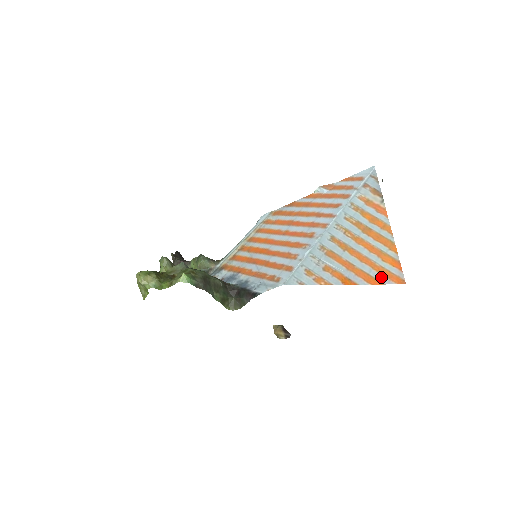
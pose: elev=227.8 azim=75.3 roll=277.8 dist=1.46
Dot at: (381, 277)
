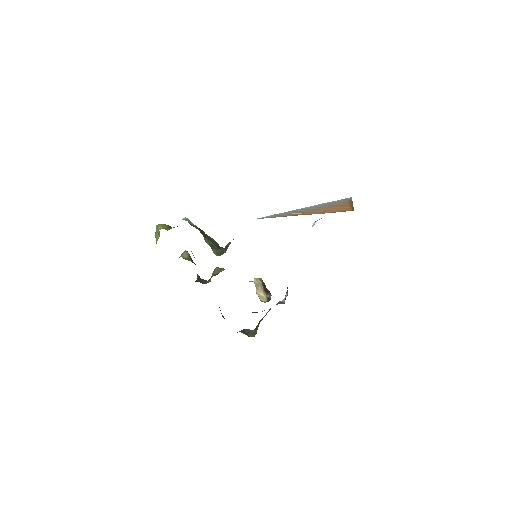
Dot at: (334, 212)
